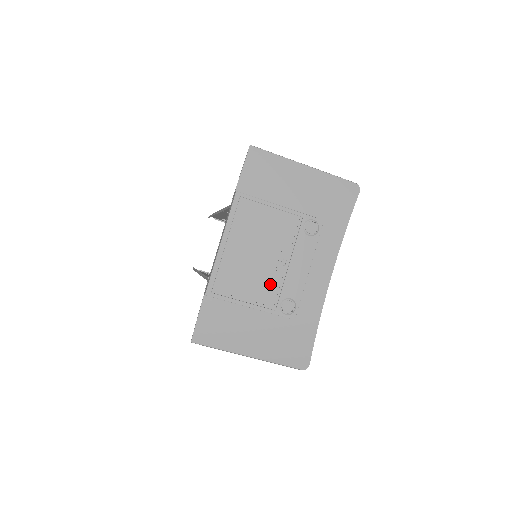
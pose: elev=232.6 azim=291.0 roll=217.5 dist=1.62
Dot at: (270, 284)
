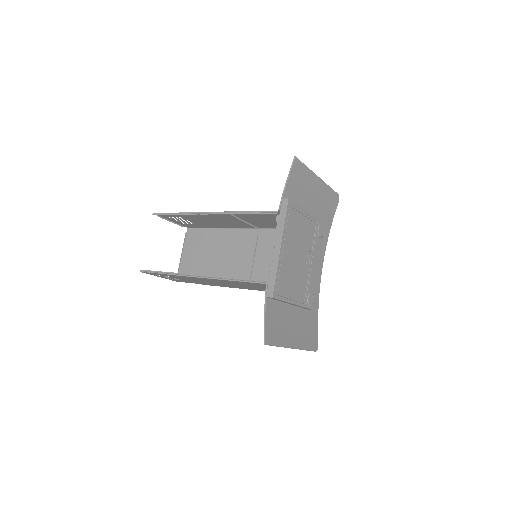
Dot at: (303, 281)
